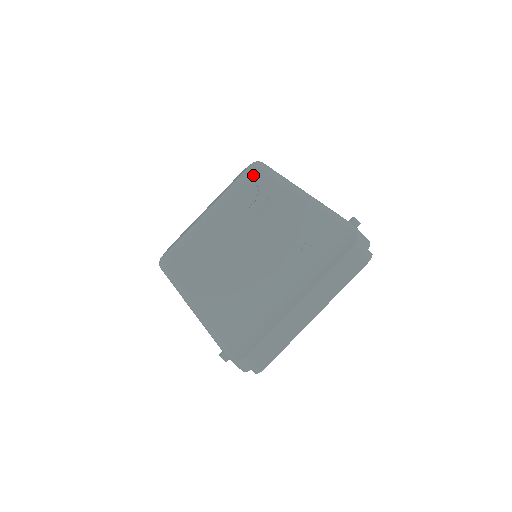
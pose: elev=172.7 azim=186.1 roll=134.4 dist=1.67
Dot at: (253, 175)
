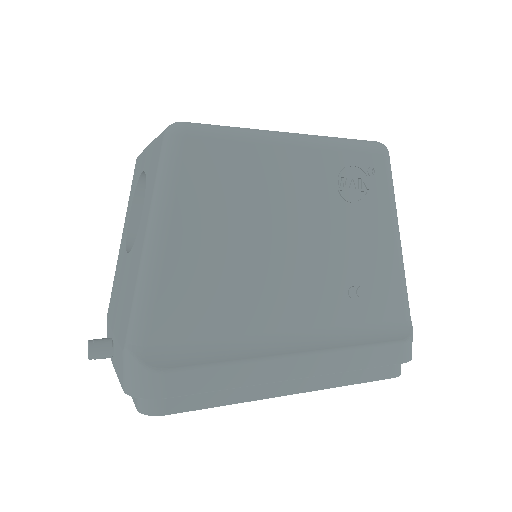
Dot at: (375, 152)
